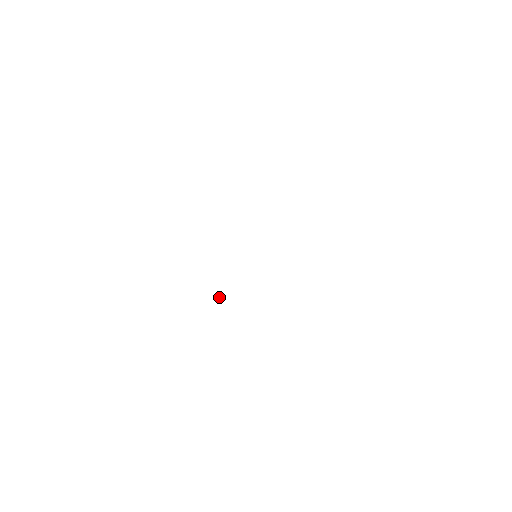
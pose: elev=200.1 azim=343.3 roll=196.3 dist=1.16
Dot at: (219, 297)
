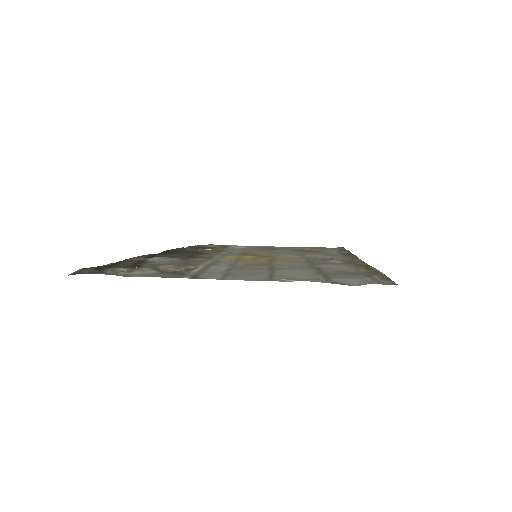
Dot at: (200, 249)
